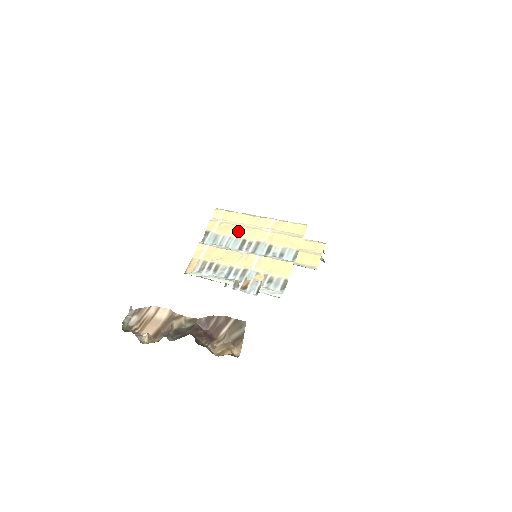
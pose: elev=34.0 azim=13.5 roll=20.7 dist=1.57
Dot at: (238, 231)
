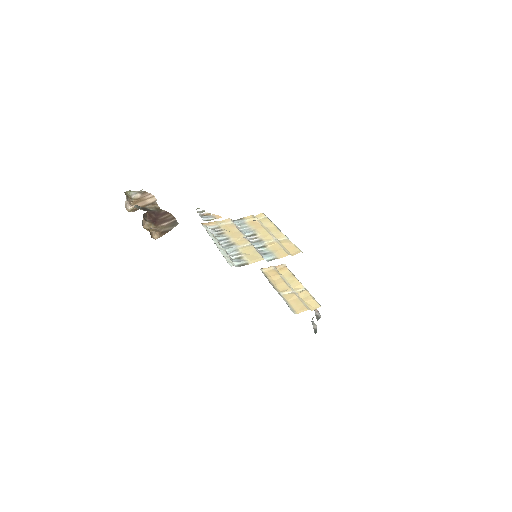
Dot at: (259, 229)
